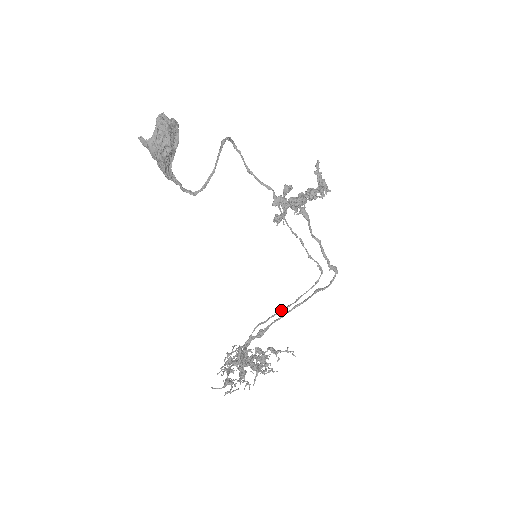
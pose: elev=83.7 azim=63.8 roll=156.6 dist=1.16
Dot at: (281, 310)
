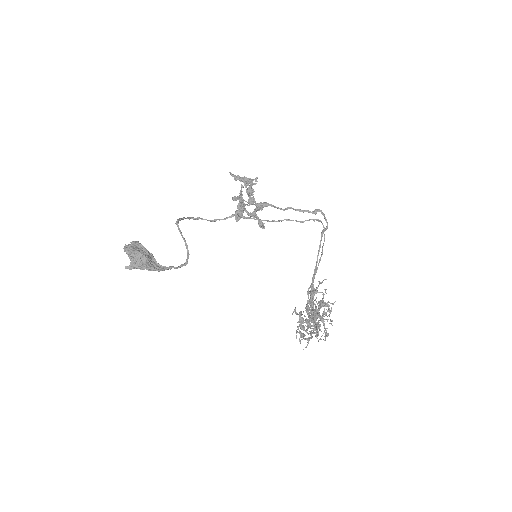
Dot at: occluded
